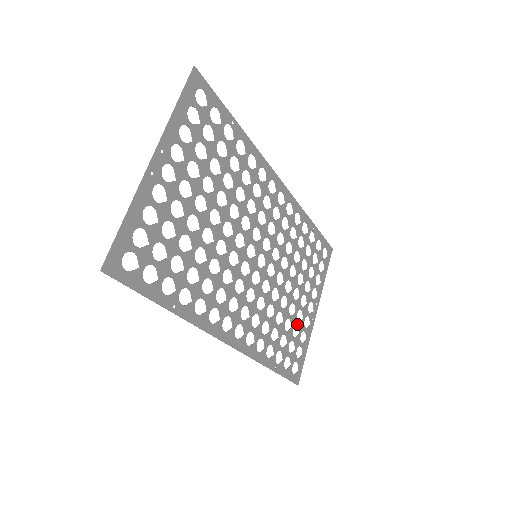
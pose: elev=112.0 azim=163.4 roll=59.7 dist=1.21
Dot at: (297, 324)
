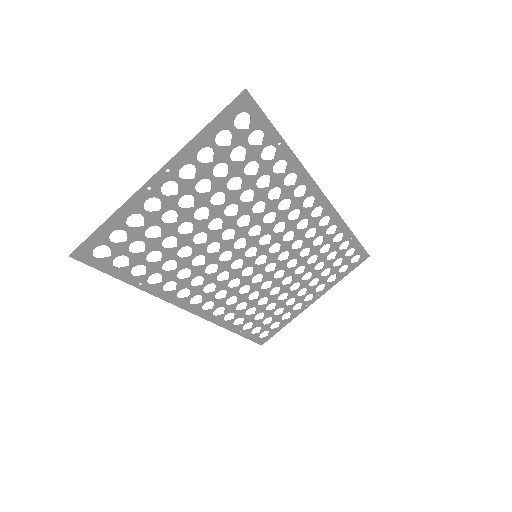
Dot at: (284, 307)
